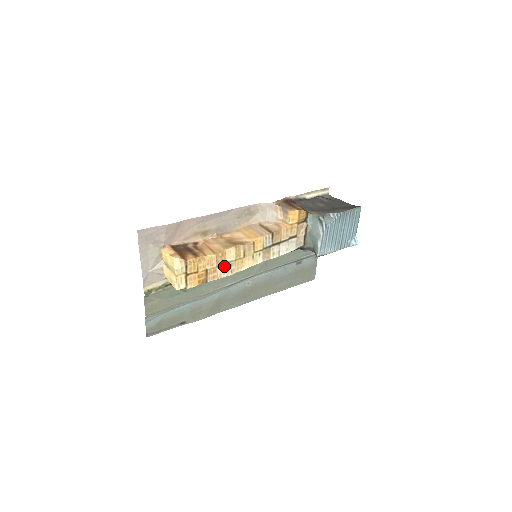
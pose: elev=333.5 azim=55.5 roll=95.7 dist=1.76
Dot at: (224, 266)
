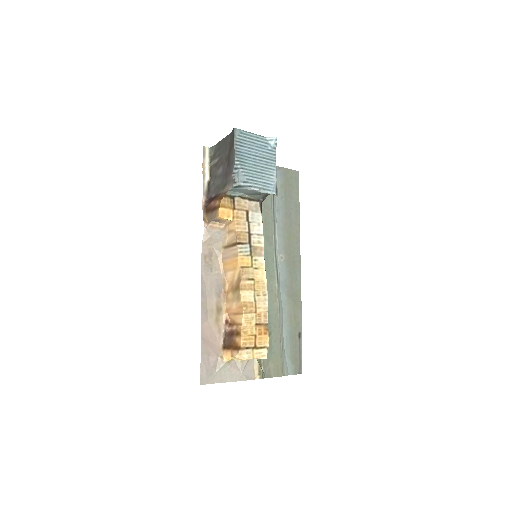
Dot at: (257, 304)
